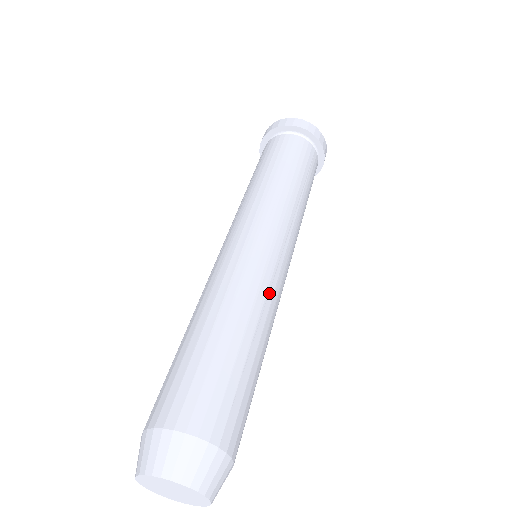
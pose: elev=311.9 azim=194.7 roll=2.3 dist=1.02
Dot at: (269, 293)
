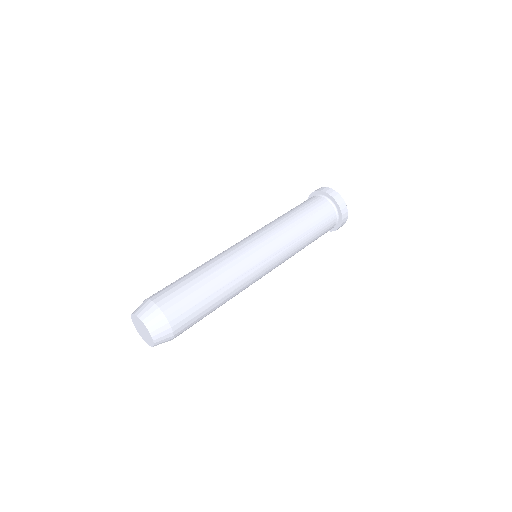
Dot at: (243, 275)
